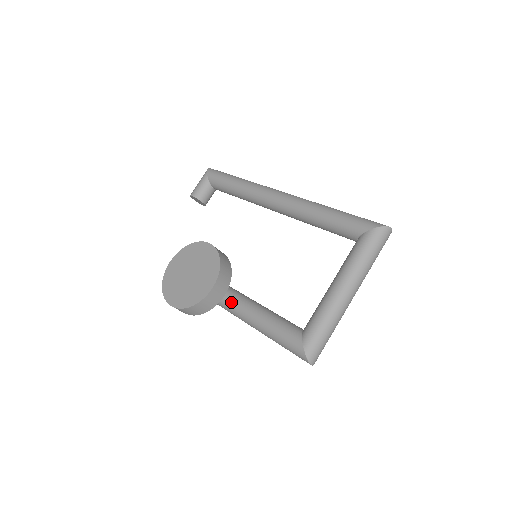
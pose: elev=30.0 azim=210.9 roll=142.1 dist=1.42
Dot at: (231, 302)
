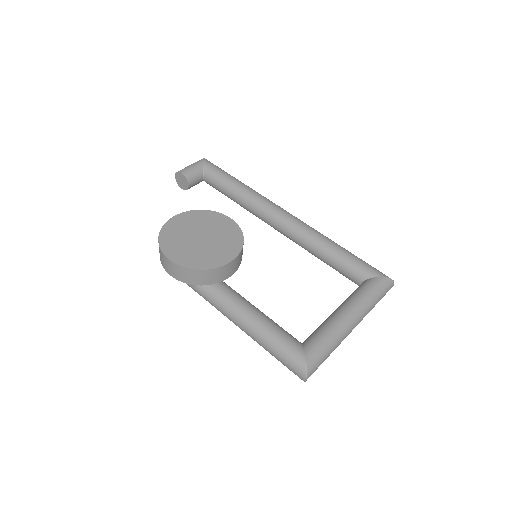
Dot at: (220, 289)
